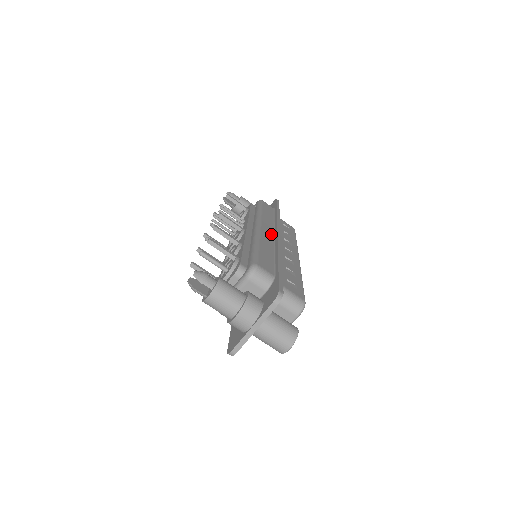
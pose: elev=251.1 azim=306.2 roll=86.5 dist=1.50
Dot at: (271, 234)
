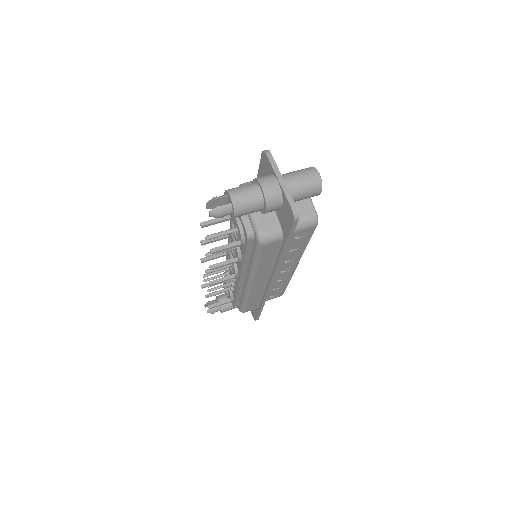
Dot at: occluded
